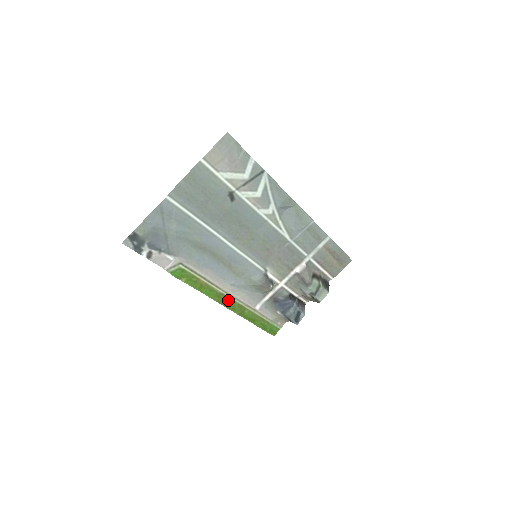
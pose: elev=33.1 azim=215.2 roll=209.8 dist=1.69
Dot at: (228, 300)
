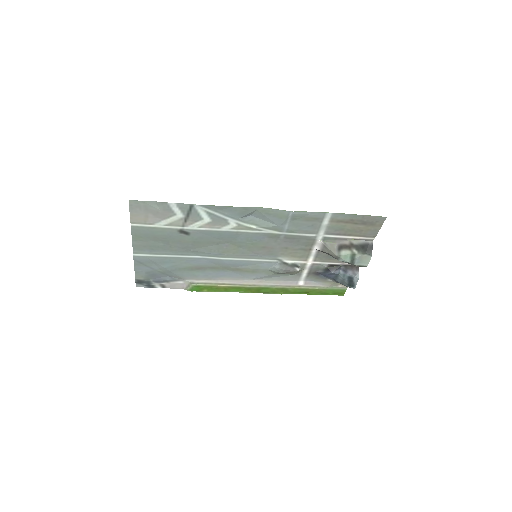
Dot at: (262, 289)
